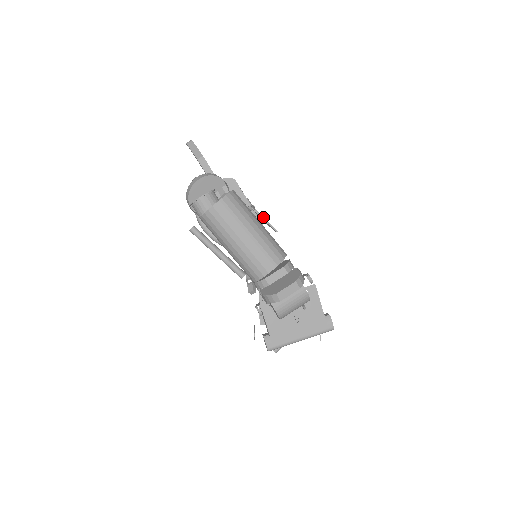
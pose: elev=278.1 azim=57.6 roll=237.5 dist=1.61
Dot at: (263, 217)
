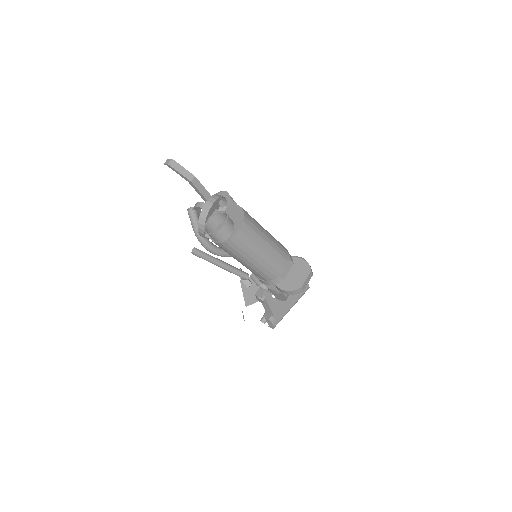
Dot at: occluded
